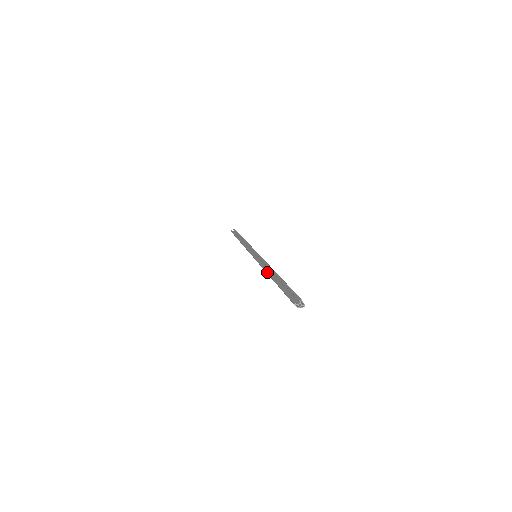
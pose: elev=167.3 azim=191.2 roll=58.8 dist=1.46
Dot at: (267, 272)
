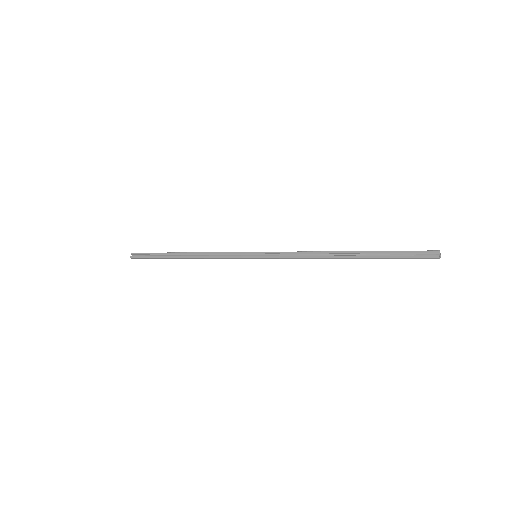
Dot at: (328, 257)
